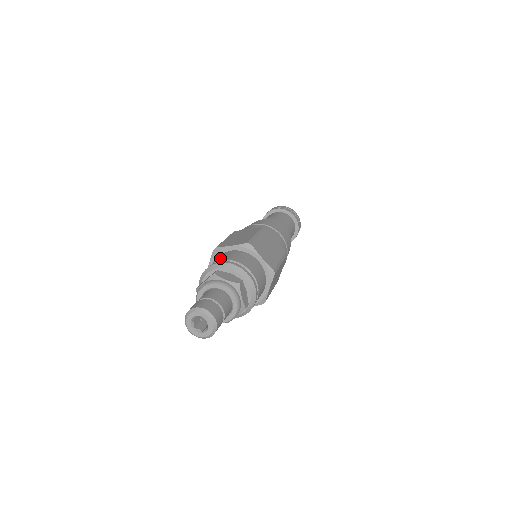
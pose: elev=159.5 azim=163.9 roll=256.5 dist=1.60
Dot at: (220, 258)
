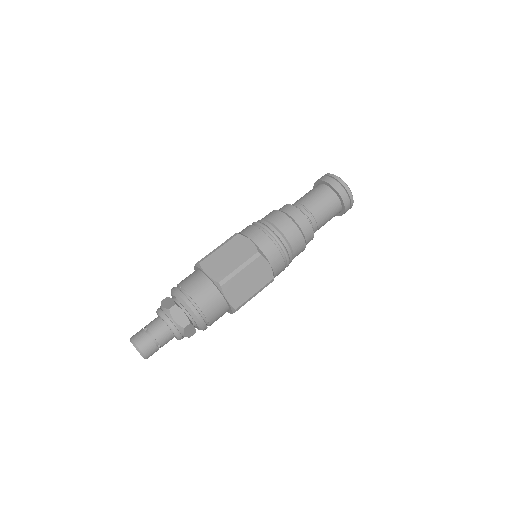
Dot at: occluded
